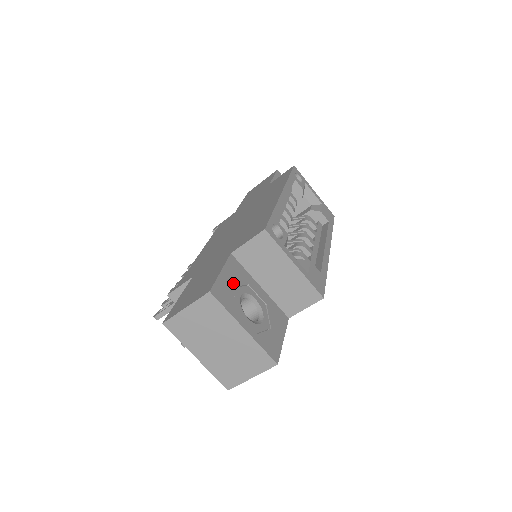
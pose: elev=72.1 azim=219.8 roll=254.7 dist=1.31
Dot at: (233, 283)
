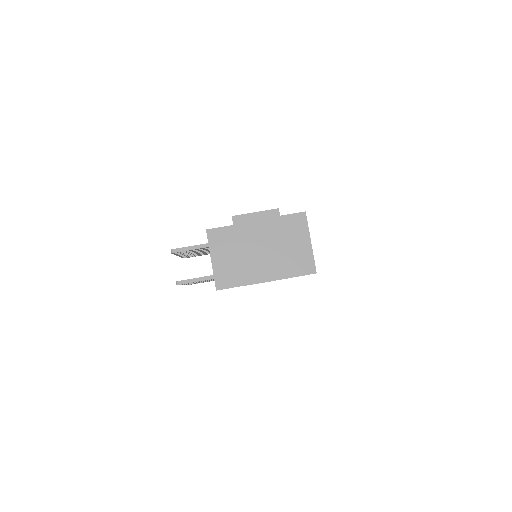
Dot at: occluded
